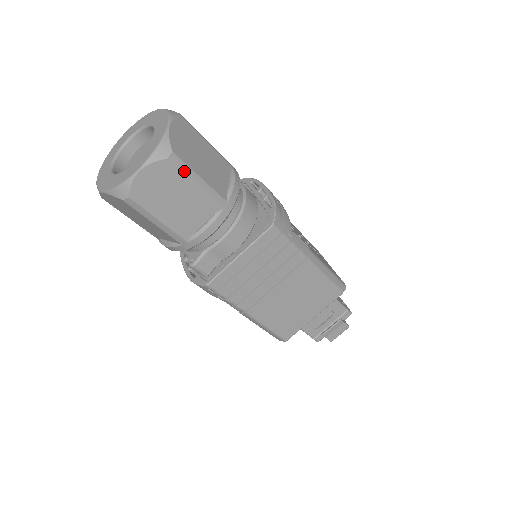
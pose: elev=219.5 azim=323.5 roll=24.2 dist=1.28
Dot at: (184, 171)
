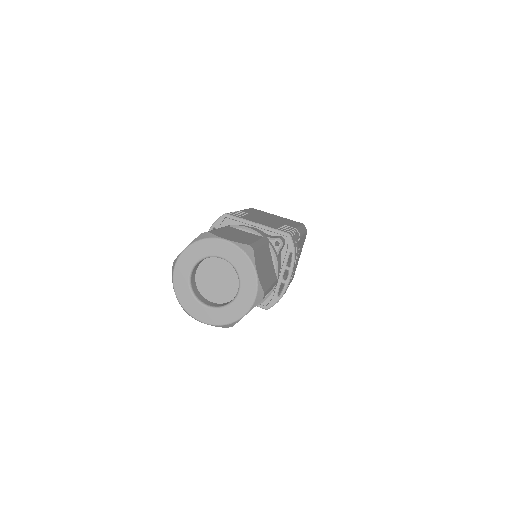
Dot at: occluded
